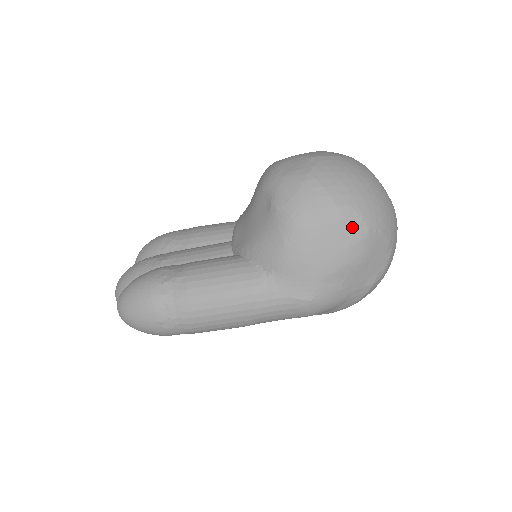
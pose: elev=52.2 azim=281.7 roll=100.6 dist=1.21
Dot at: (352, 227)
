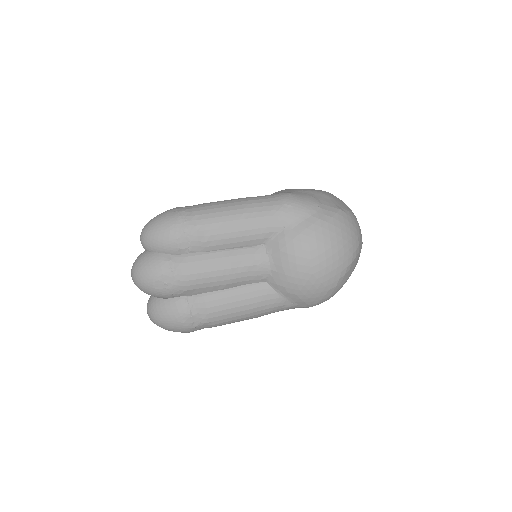
Dot at: occluded
